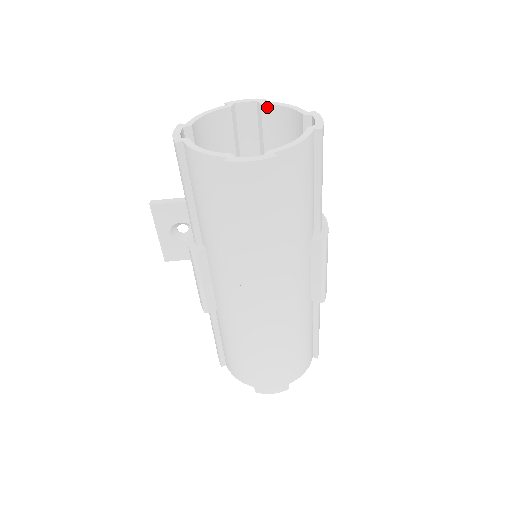
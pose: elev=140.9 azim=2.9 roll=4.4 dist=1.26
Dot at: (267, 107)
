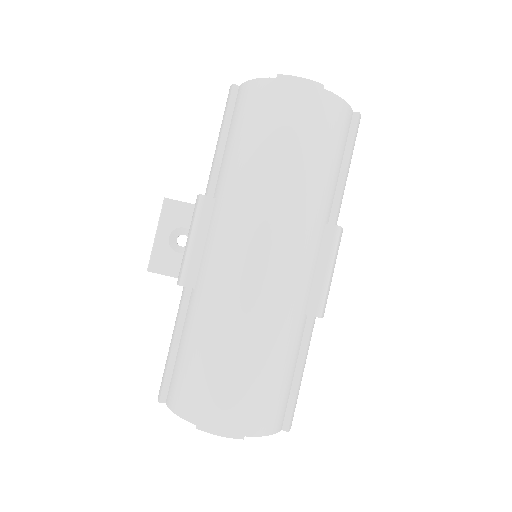
Dot at: occluded
